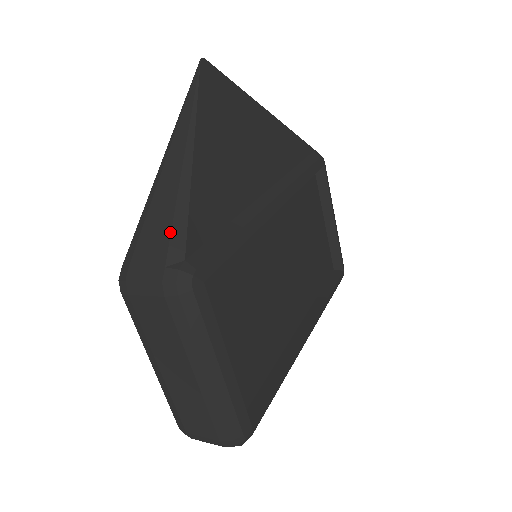
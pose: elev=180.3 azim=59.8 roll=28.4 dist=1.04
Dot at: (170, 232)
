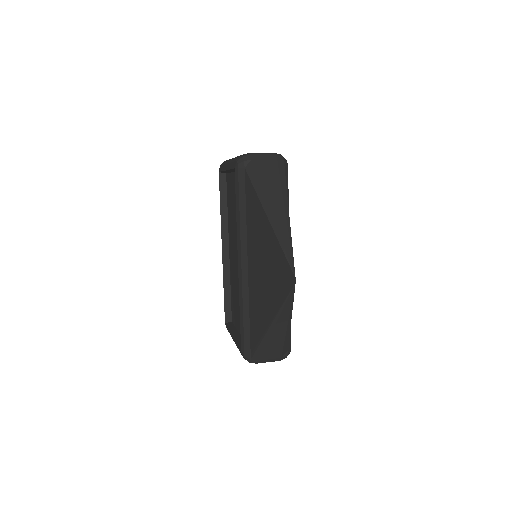
Dot at: (283, 349)
